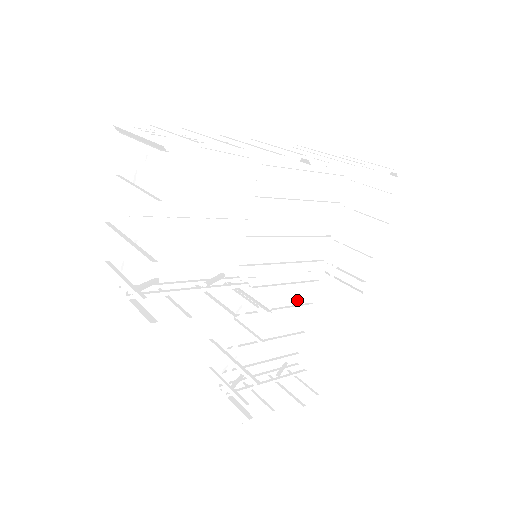
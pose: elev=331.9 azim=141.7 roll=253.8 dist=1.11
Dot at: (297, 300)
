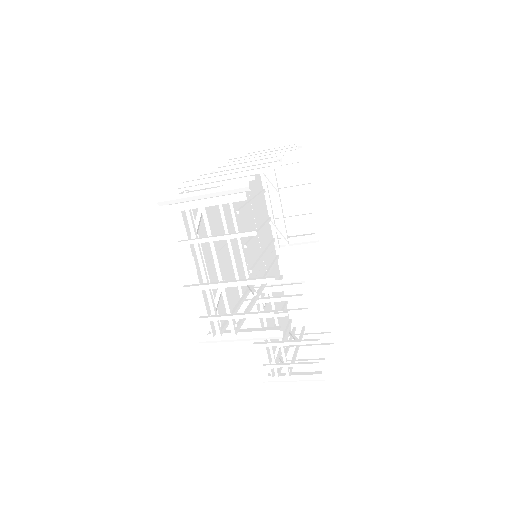
Dot at: (275, 278)
